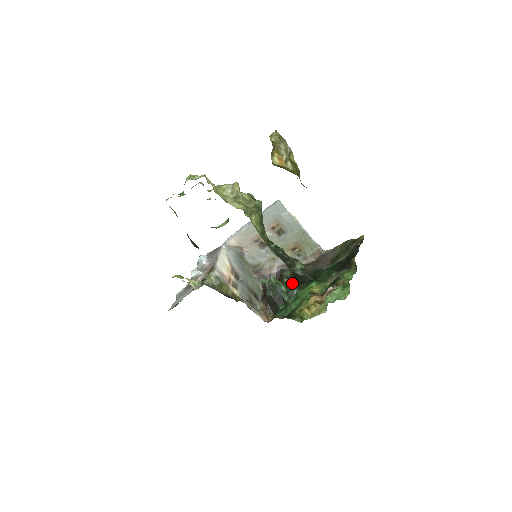
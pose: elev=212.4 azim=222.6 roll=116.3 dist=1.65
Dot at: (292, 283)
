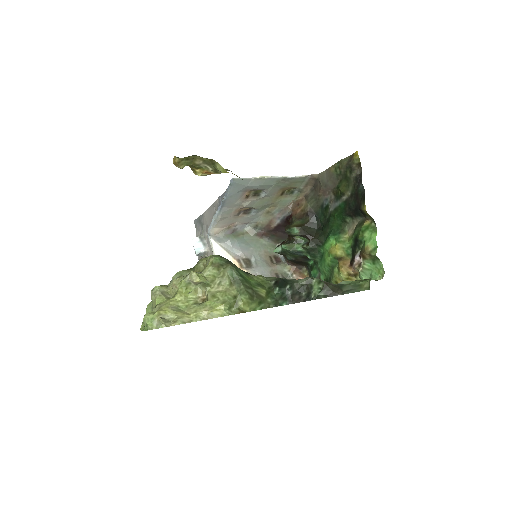
Dot at: (307, 239)
